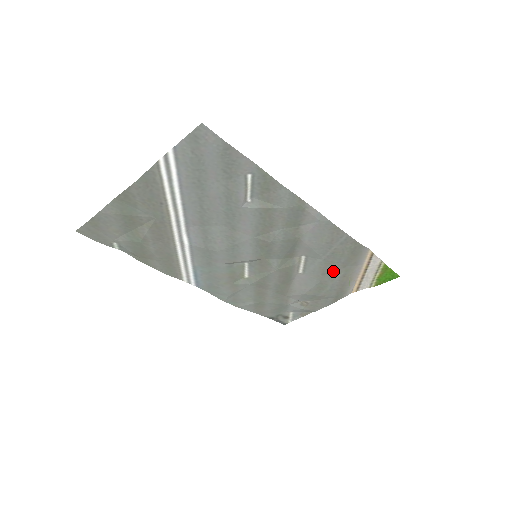
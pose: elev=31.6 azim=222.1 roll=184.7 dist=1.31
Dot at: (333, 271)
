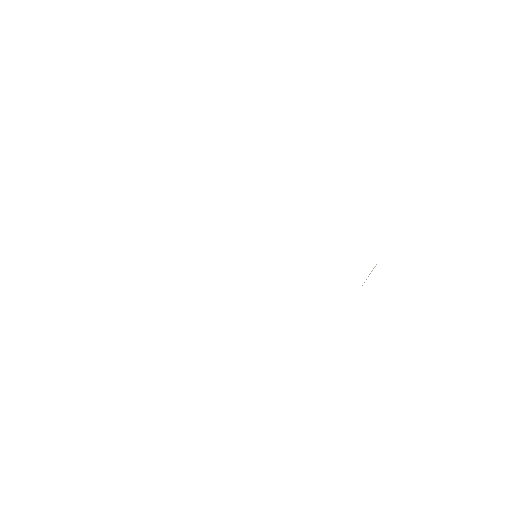
Dot at: occluded
